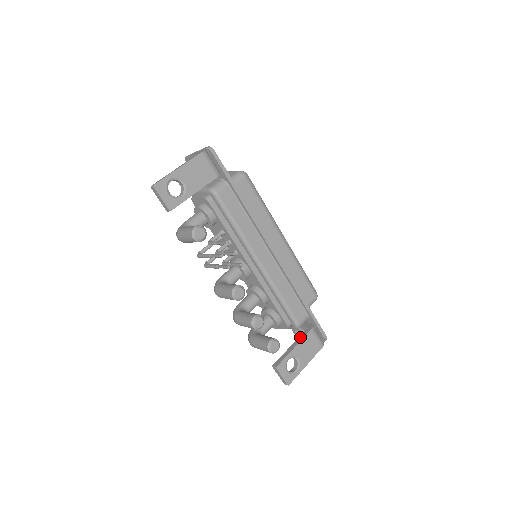
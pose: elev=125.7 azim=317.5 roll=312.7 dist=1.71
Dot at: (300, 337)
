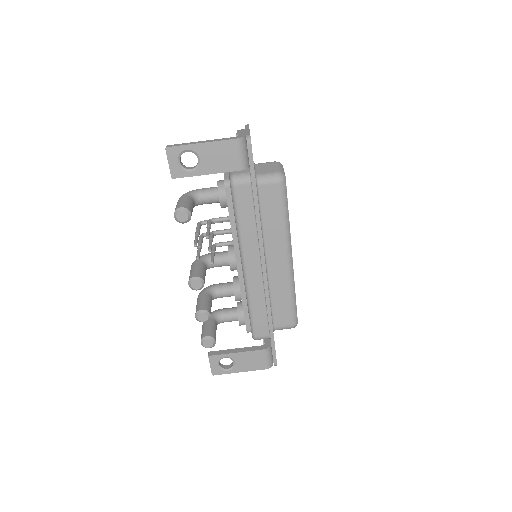
Dot at: (250, 348)
